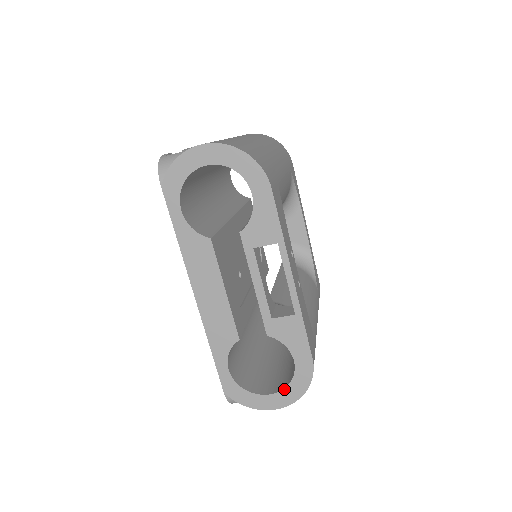
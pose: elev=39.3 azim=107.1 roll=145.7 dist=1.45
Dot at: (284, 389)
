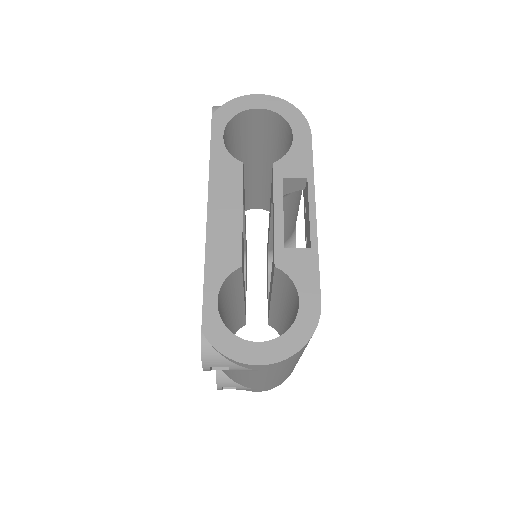
Dot at: (279, 337)
